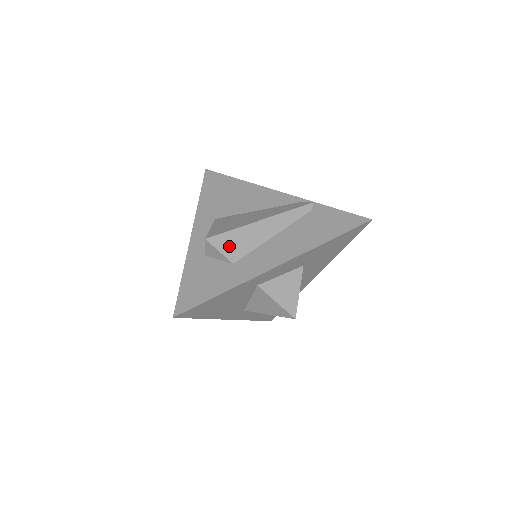
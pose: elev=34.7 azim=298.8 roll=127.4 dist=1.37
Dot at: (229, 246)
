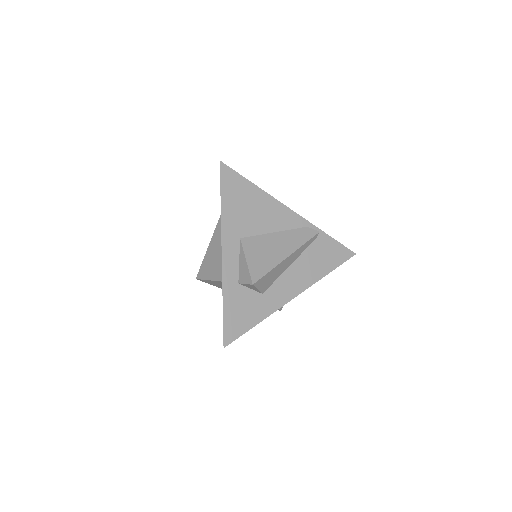
Dot at: (264, 283)
